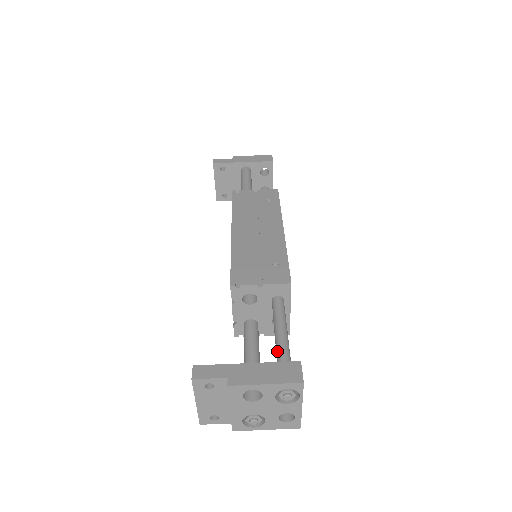
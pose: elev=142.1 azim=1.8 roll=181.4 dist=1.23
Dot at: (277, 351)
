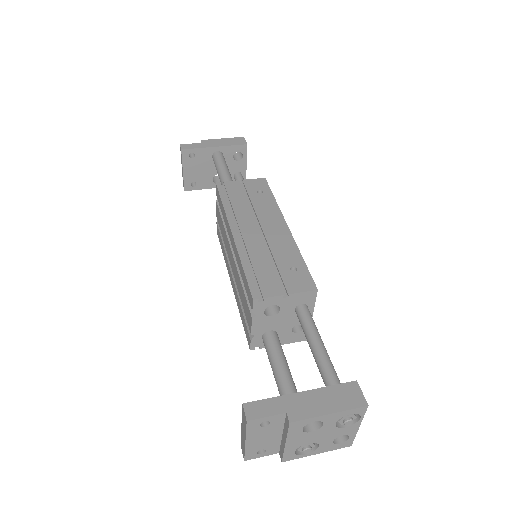
Dot at: (322, 369)
